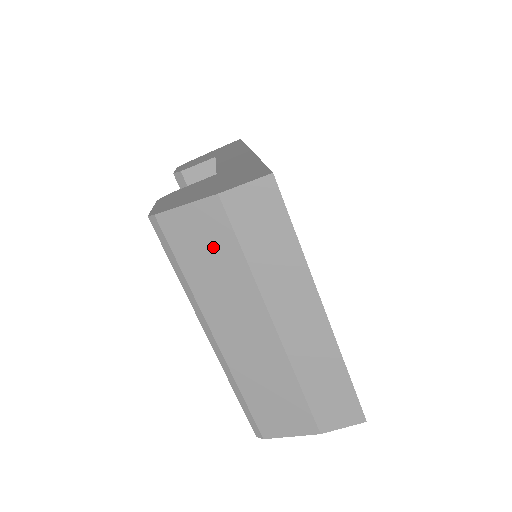
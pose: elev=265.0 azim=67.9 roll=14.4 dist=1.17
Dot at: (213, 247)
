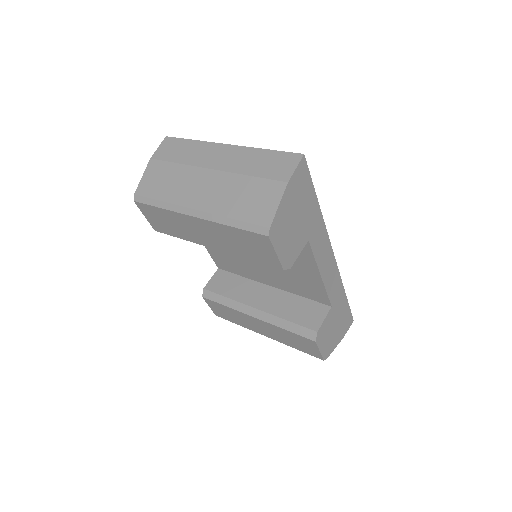
Dot at: (162, 176)
